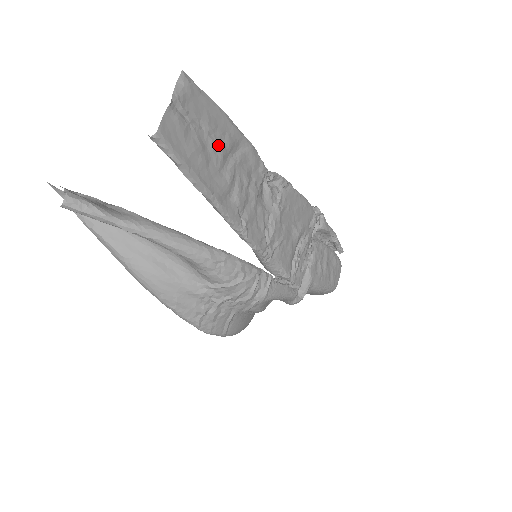
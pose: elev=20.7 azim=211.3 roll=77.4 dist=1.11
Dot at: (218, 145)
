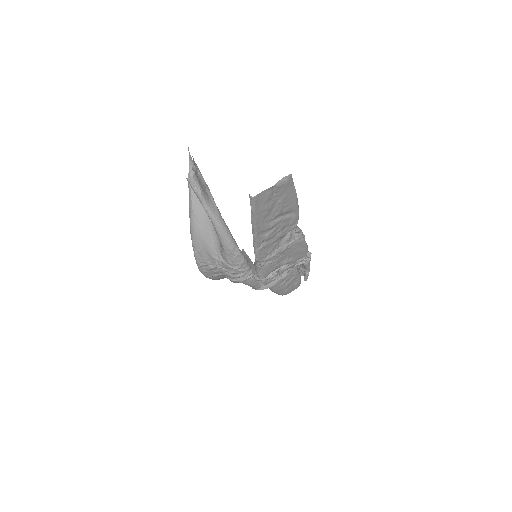
Dot at: (280, 210)
